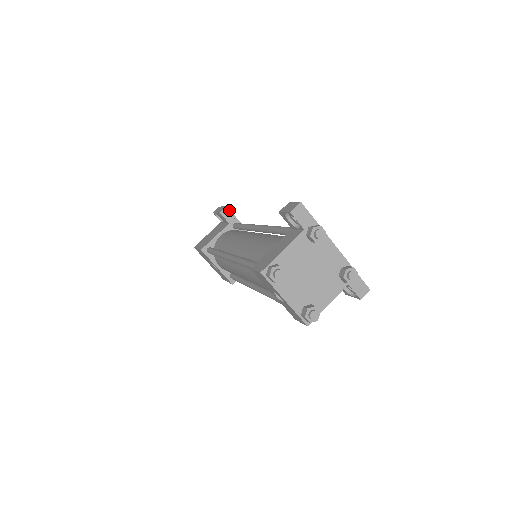
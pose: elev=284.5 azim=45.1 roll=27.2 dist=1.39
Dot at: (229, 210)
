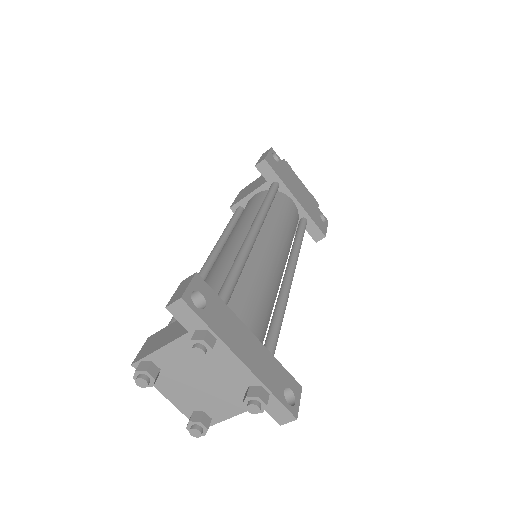
Dot at: (268, 164)
